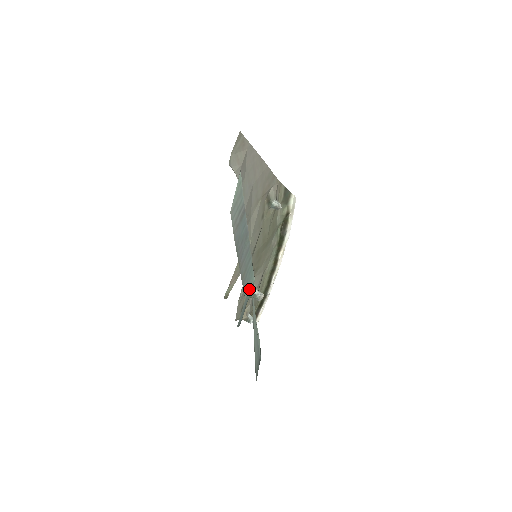
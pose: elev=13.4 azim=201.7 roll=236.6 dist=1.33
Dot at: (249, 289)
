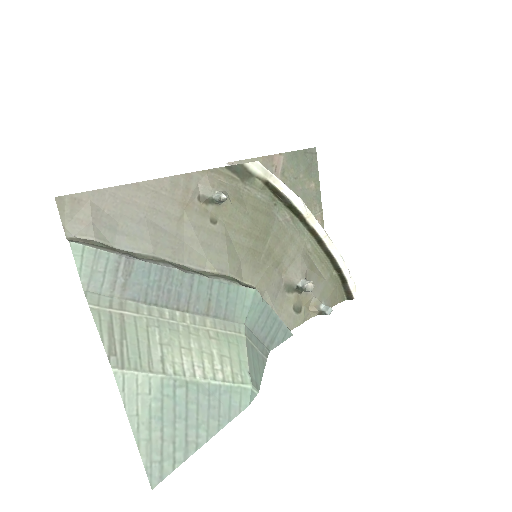
Dot at: (247, 308)
